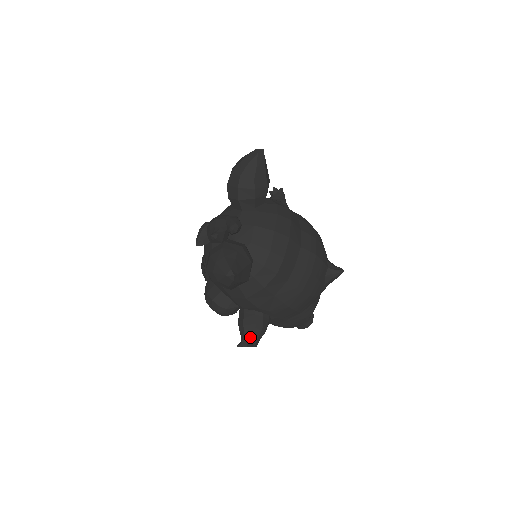
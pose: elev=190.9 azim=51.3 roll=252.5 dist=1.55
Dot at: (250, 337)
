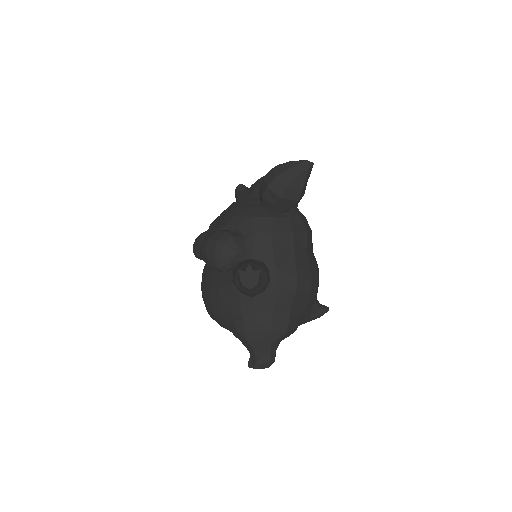
Dot at: occluded
